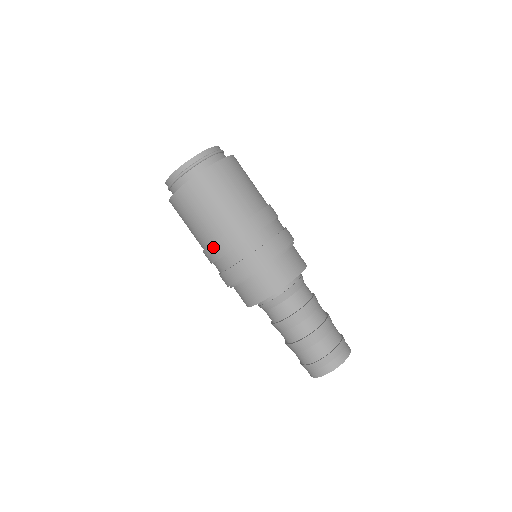
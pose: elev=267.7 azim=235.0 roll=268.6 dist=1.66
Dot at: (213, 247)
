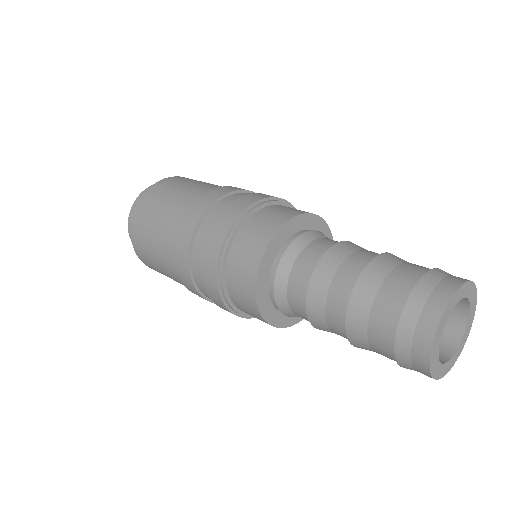
Dot at: (178, 245)
